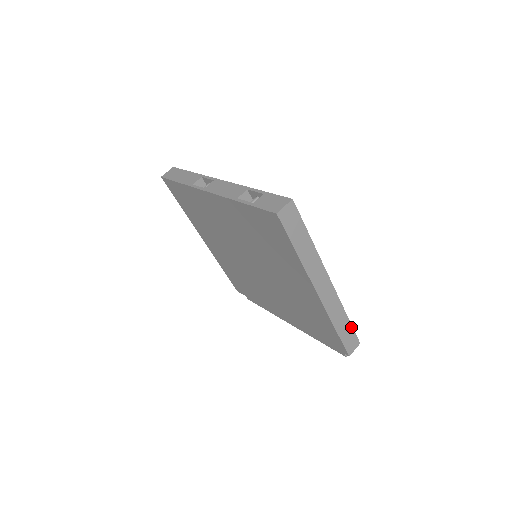
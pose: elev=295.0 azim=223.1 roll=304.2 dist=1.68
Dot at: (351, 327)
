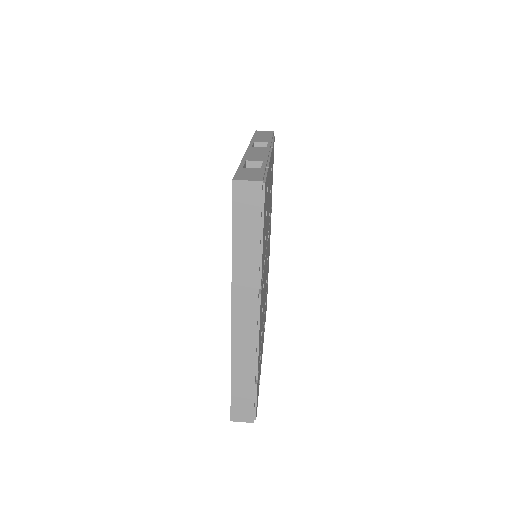
Dot at: (253, 393)
